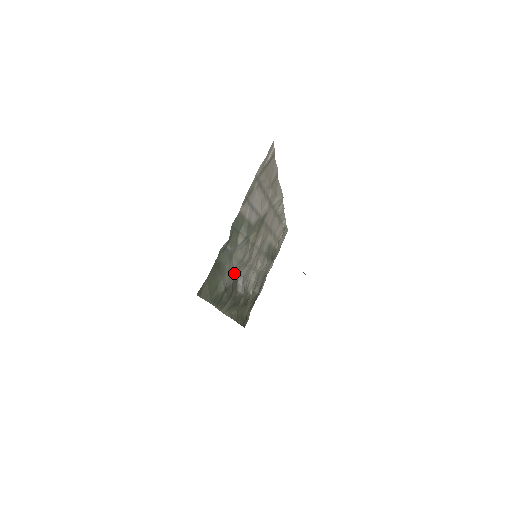
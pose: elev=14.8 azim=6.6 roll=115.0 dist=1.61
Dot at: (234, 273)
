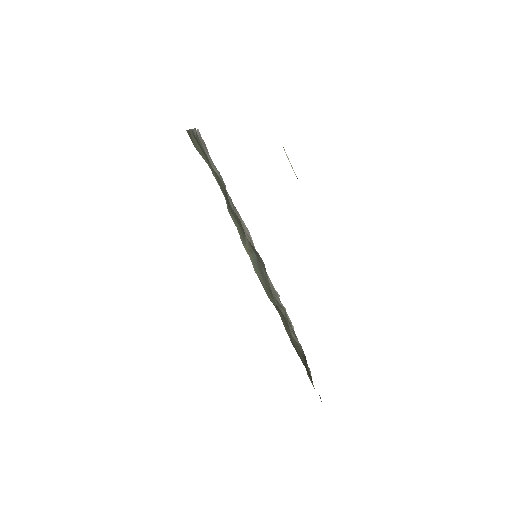
Dot at: occluded
